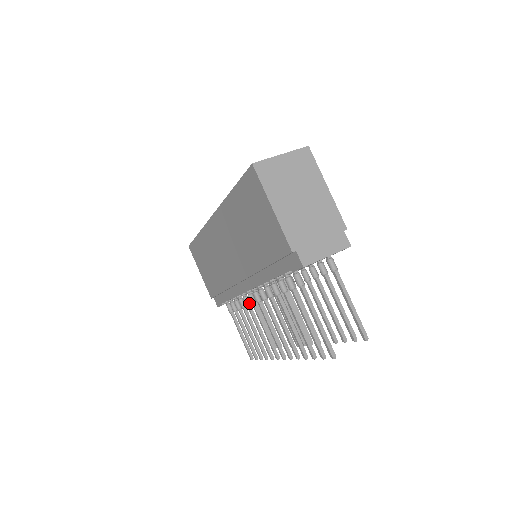
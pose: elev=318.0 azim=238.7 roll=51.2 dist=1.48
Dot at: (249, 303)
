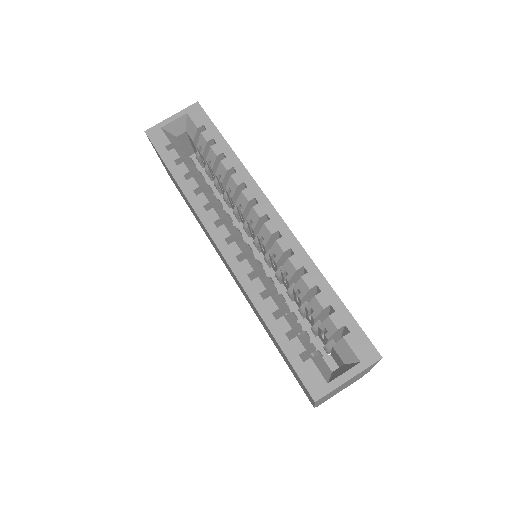
Dot at: occluded
